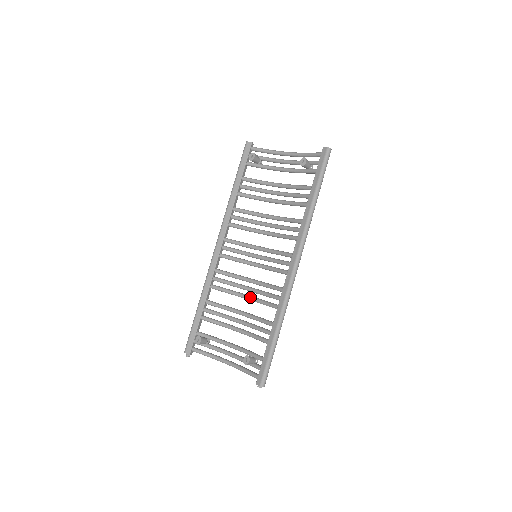
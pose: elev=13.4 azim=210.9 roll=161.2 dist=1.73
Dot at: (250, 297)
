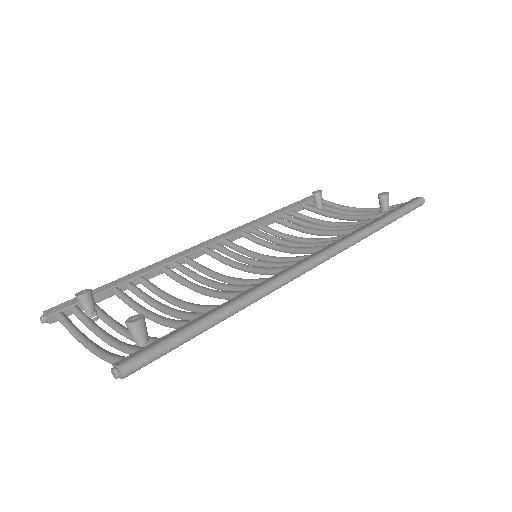
Dot at: occluded
